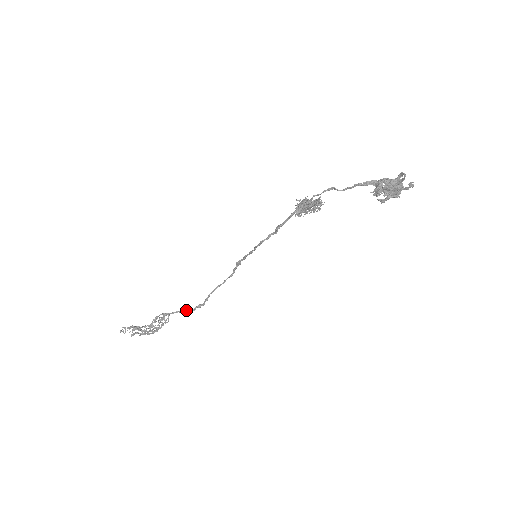
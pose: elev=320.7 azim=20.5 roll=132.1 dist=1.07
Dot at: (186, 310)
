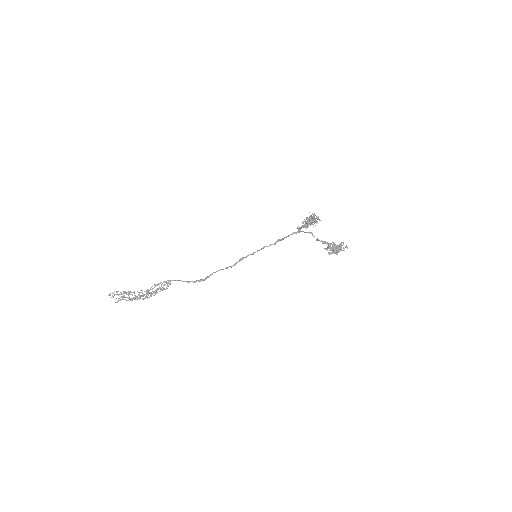
Dot at: (189, 281)
